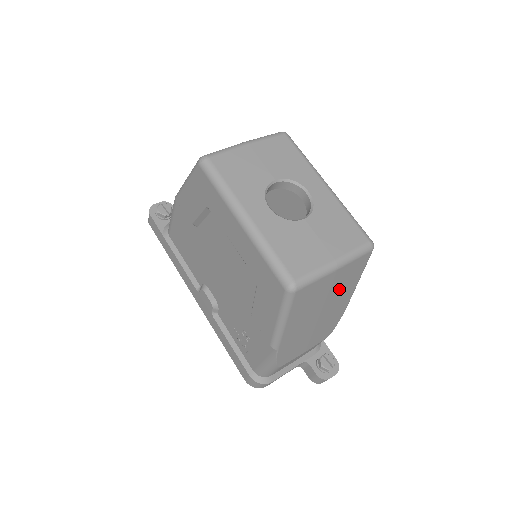
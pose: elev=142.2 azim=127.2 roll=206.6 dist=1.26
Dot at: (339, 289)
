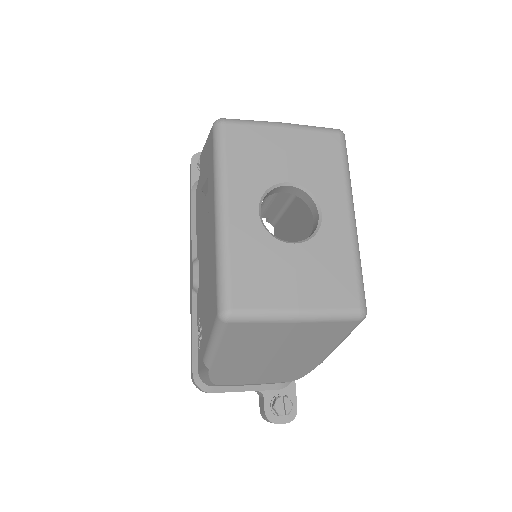
Dot at: (304, 342)
